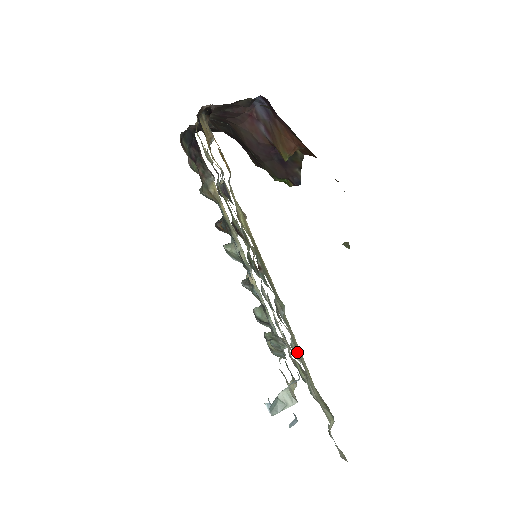
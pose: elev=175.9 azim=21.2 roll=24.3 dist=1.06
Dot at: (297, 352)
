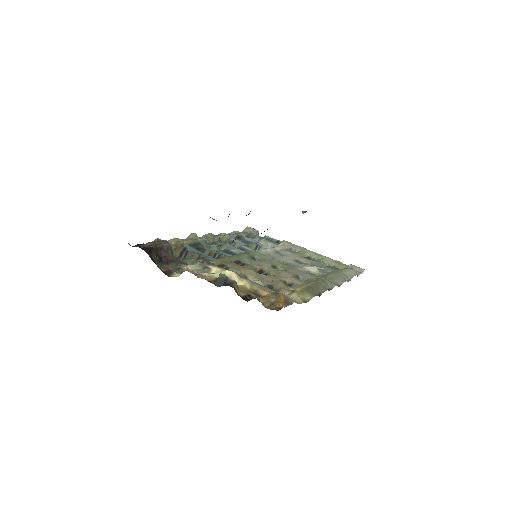
Dot at: (336, 280)
